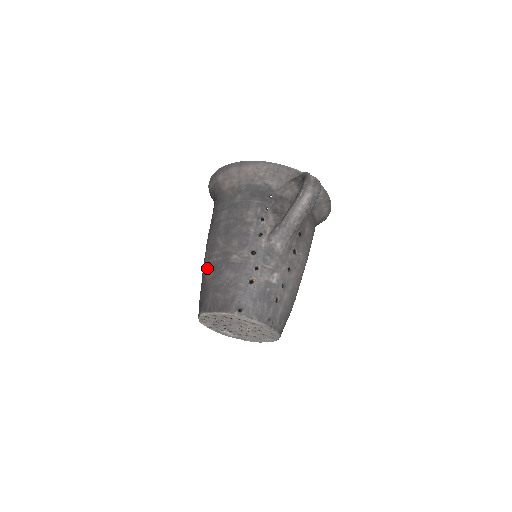
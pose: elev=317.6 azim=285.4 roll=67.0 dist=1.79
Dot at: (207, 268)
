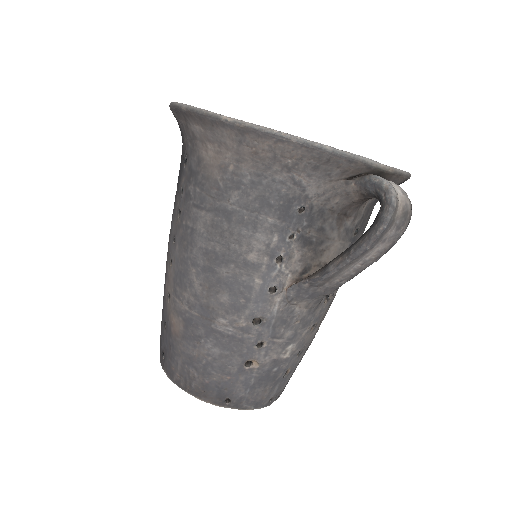
Dot at: (172, 309)
